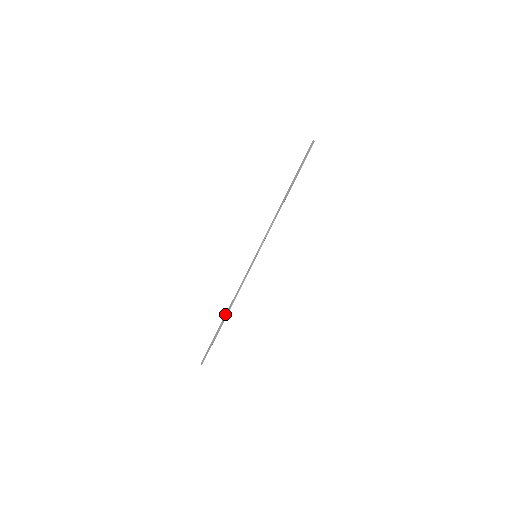
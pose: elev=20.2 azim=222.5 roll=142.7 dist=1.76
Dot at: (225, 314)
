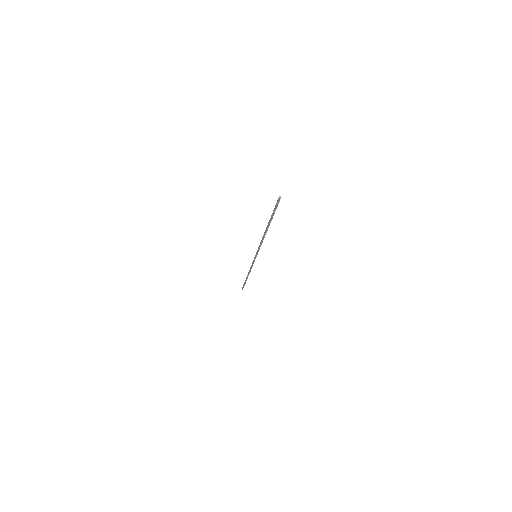
Dot at: (247, 275)
